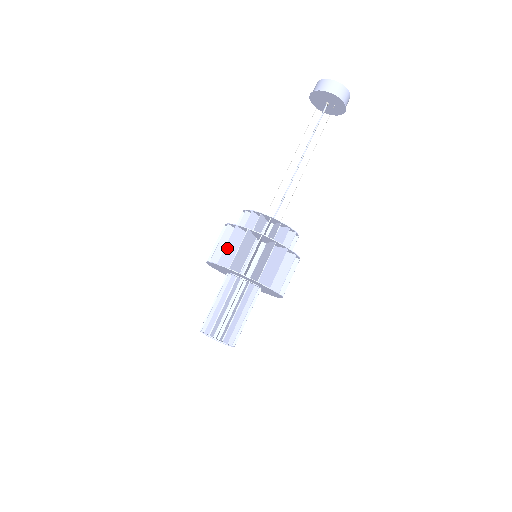
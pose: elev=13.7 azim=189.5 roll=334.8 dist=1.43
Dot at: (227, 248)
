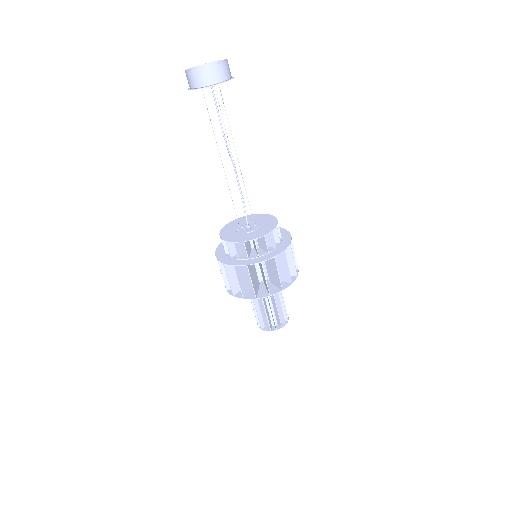
Dot at: (231, 281)
